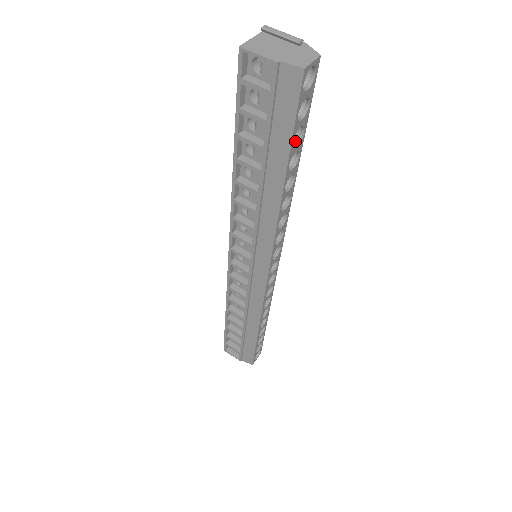
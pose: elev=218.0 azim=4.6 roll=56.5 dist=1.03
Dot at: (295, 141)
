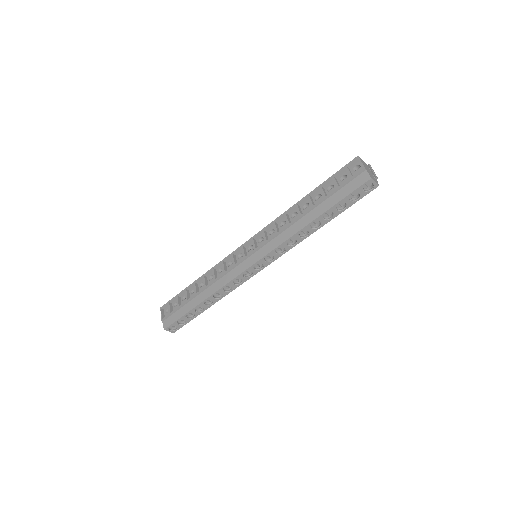
Dot at: (337, 209)
